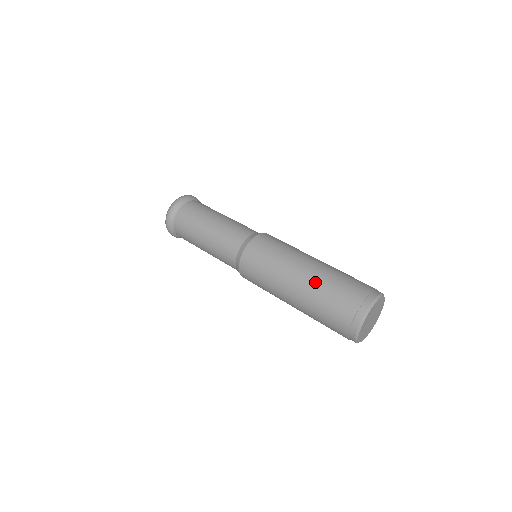
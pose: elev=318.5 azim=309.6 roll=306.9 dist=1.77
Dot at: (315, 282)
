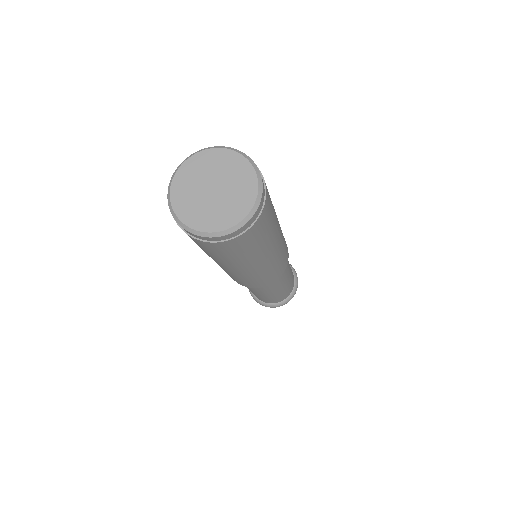
Dot at: occluded
